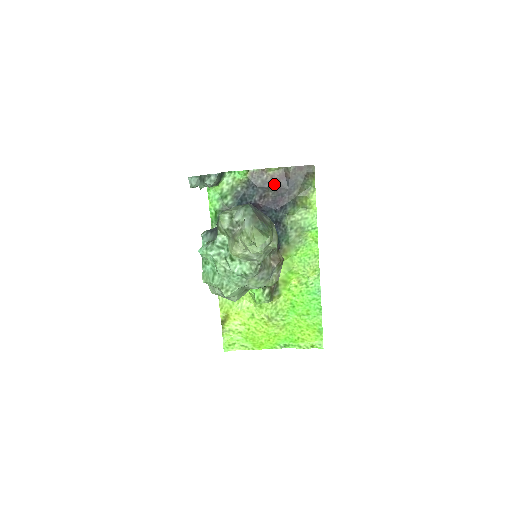
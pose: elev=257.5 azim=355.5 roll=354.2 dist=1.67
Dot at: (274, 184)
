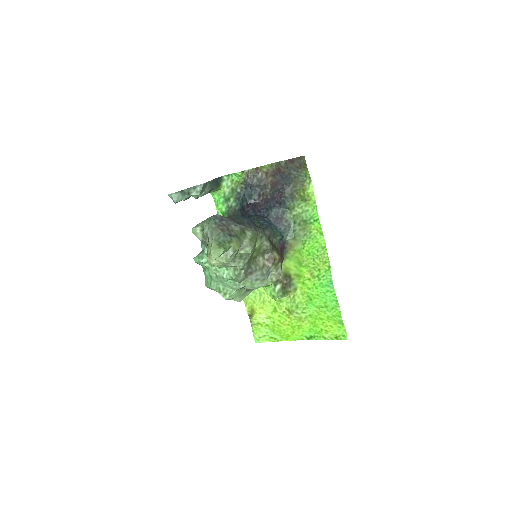
Dot at: (270, 181)
